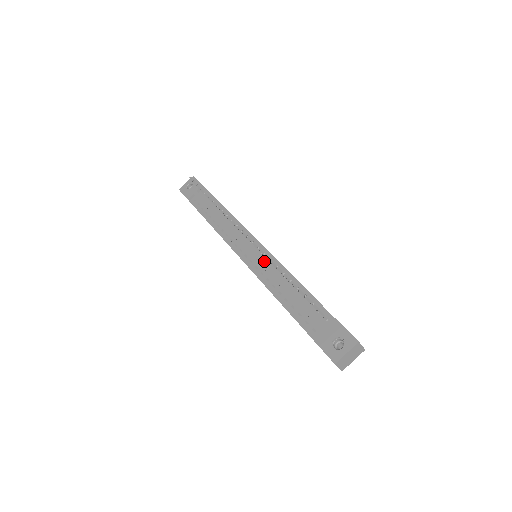
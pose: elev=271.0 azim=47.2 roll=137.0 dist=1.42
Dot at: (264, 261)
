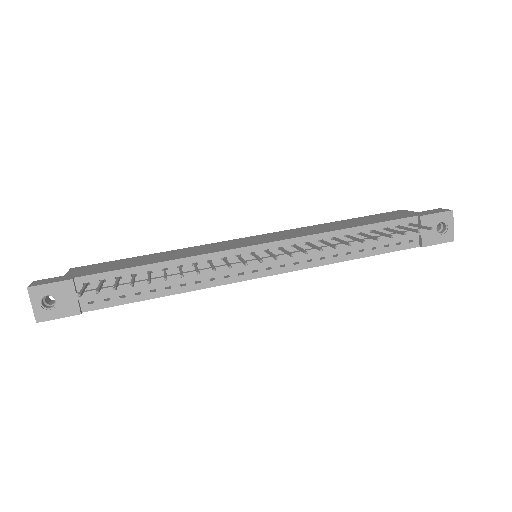
Dot at: (296, 251)
